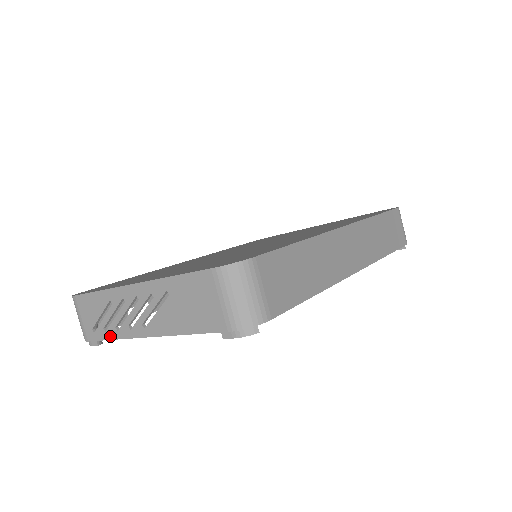
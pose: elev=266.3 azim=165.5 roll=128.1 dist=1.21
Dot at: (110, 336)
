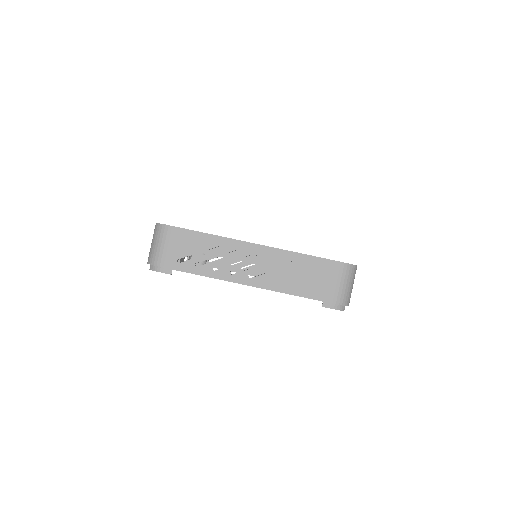
Dot at: (200, 272)
